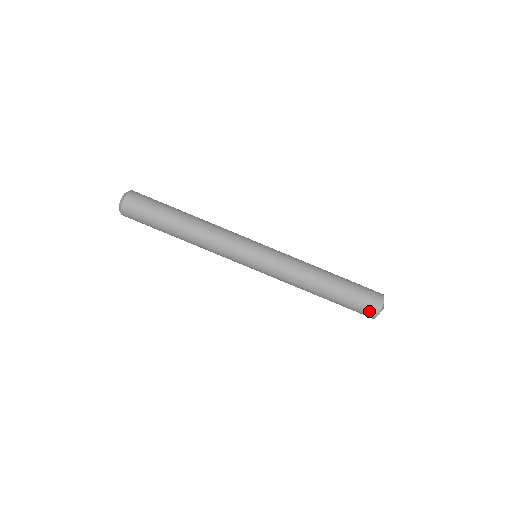
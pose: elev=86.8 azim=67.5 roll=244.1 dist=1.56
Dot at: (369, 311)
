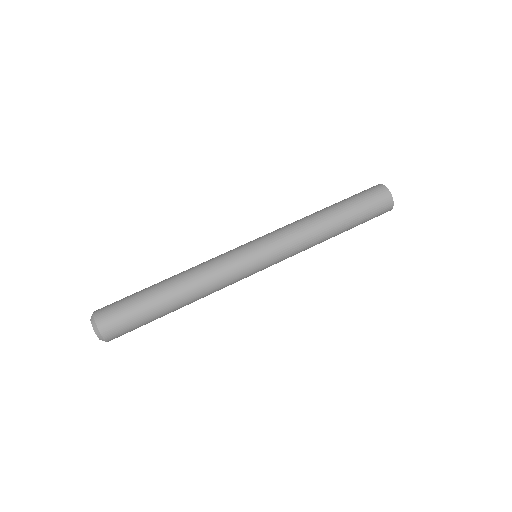
Dot at: (379, 193)
